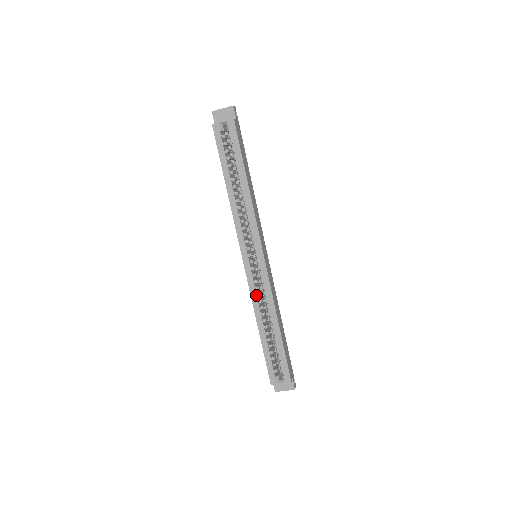
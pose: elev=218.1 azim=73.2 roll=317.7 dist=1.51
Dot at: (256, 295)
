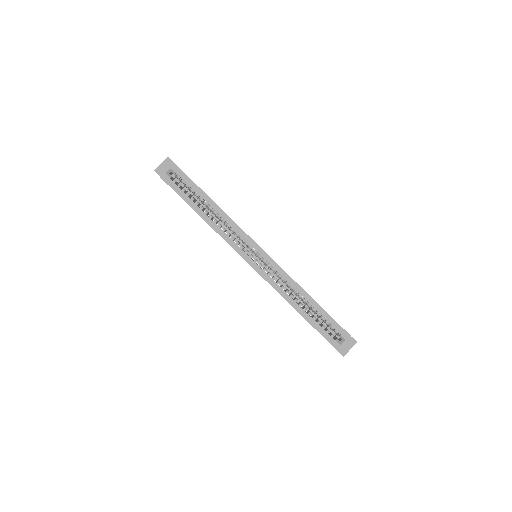
Dot at: (276, 284)
